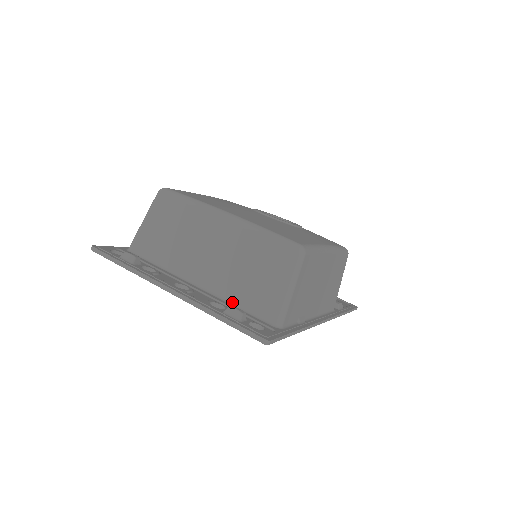
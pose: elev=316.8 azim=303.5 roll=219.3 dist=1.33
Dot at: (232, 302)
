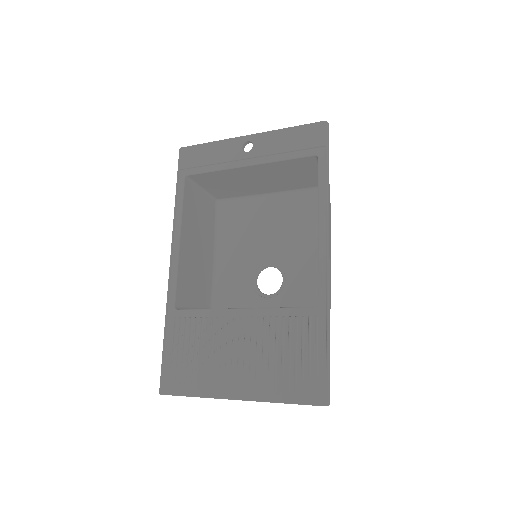
Dot at: (281, 160)
